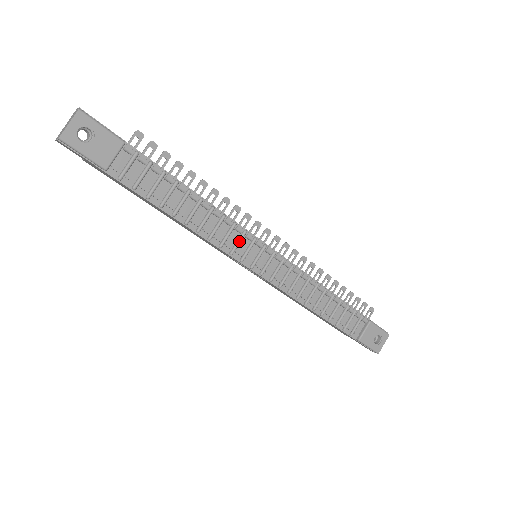
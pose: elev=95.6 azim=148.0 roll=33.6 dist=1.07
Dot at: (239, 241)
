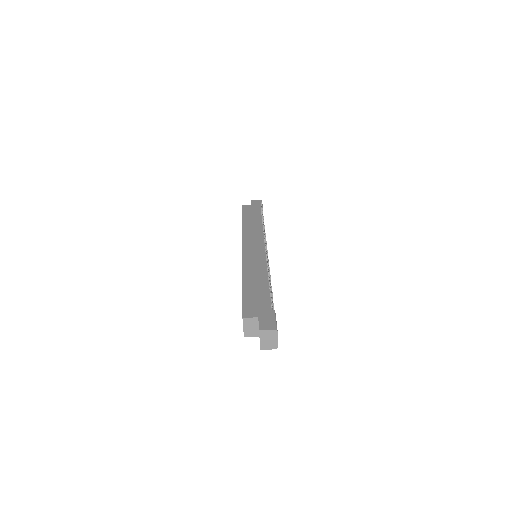
Dot at: occluded
